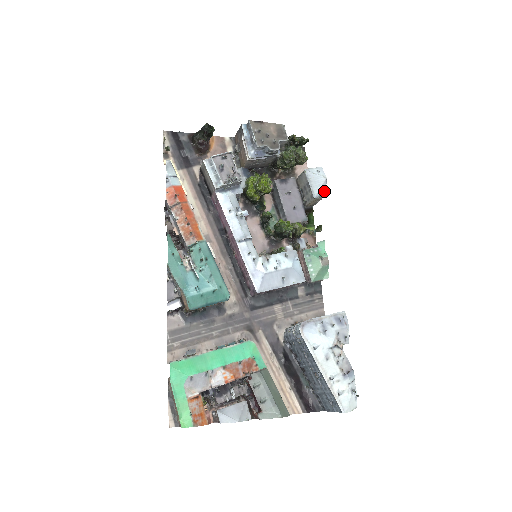
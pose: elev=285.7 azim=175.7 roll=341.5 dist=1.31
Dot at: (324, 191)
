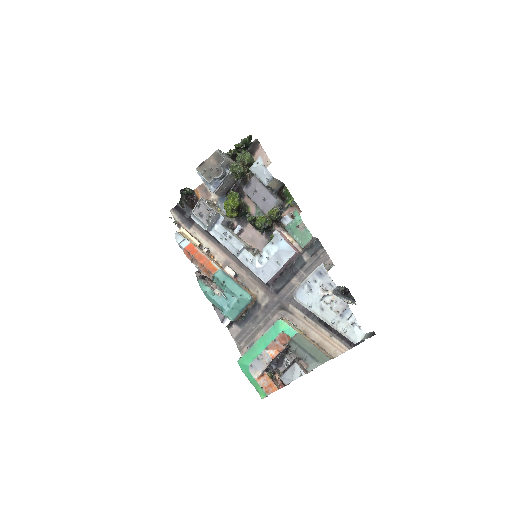
Dot at: (269, 175)
